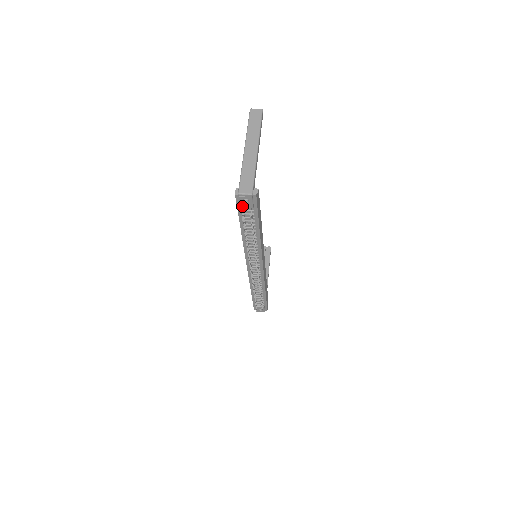
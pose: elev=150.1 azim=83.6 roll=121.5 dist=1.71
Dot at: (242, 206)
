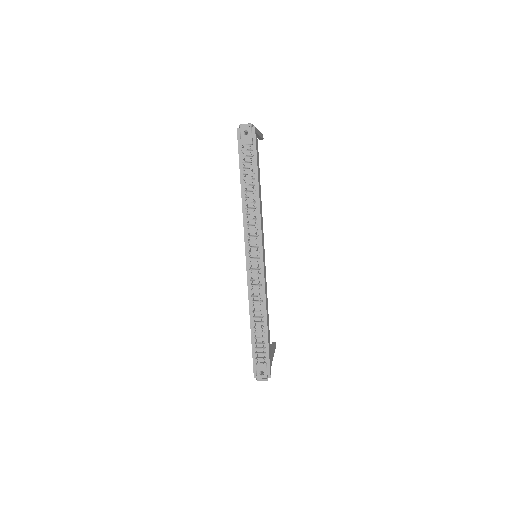
Dot at: (242, 142)
